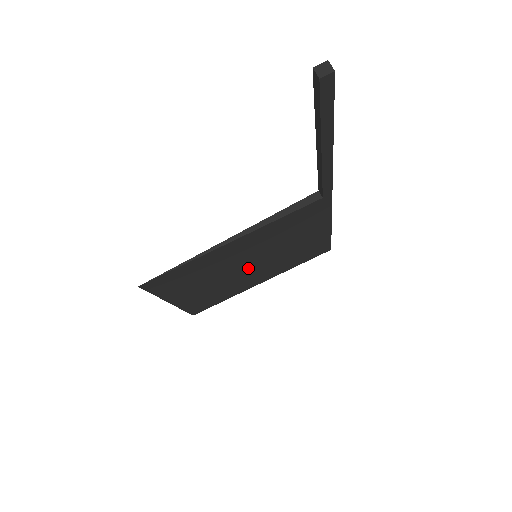
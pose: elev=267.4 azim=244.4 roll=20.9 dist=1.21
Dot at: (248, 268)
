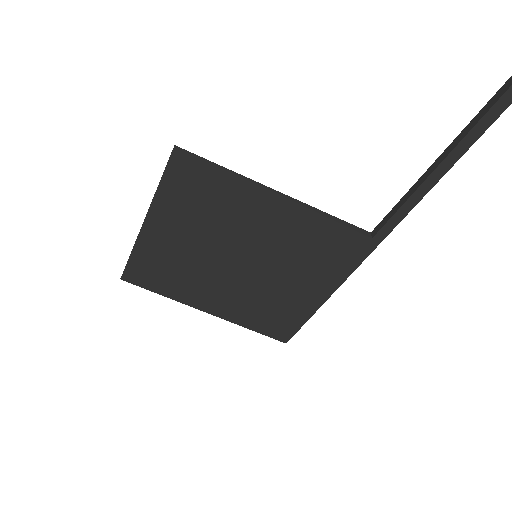
Dot at: (233, 265)
